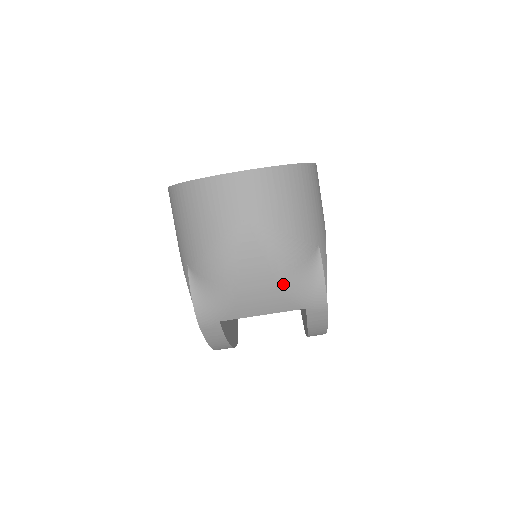
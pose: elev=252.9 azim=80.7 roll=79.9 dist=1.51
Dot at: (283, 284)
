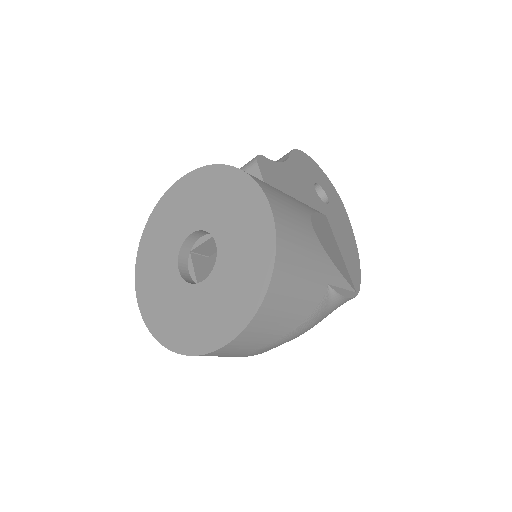
Dot at: occluded
